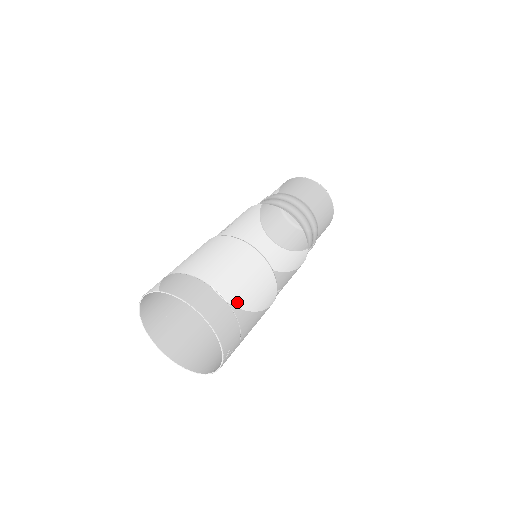
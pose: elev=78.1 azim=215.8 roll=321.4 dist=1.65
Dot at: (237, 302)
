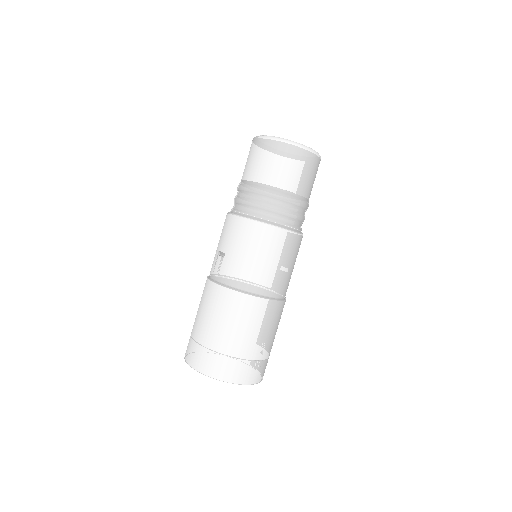
Dot at: (258, 352)
